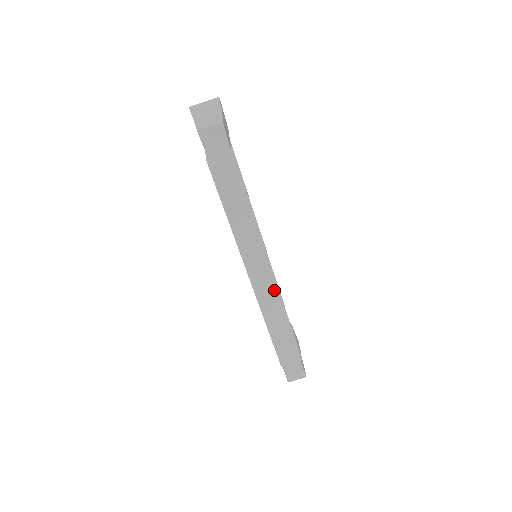
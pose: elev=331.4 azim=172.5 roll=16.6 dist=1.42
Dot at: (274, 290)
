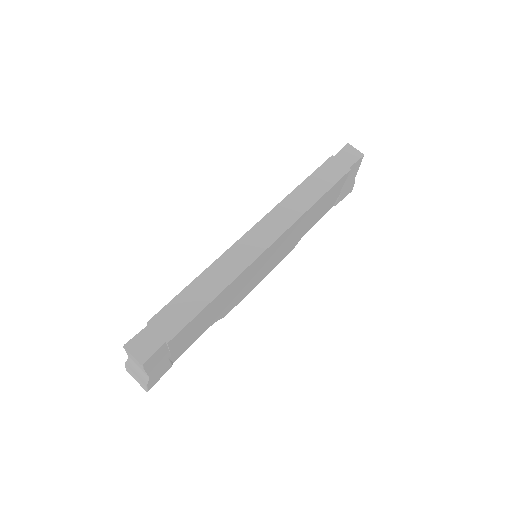
Dot at: (250, 258)
